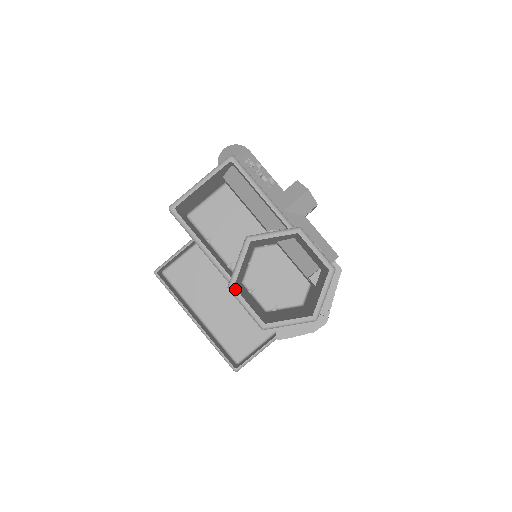
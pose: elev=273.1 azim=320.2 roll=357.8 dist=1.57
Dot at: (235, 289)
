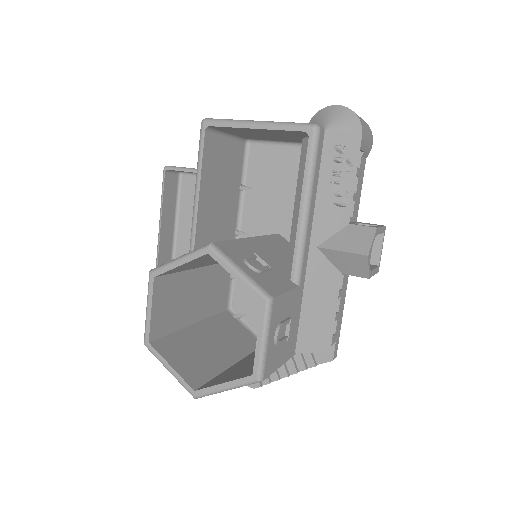
Dot at: (153, 281)
